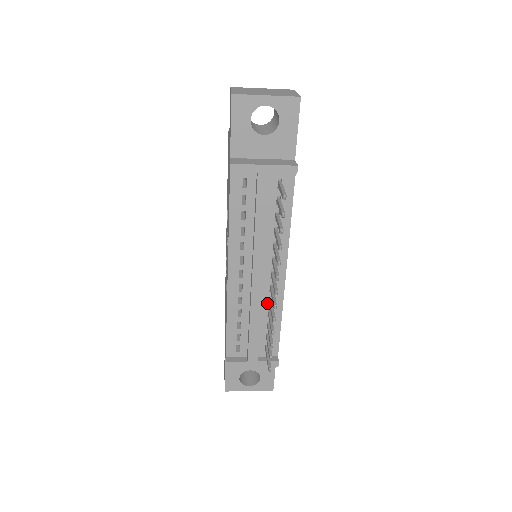
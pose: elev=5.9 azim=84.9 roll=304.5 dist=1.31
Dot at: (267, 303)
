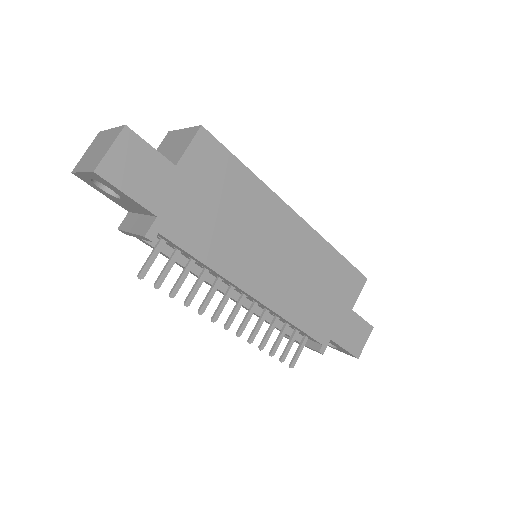
Dot at: (267, 310)
